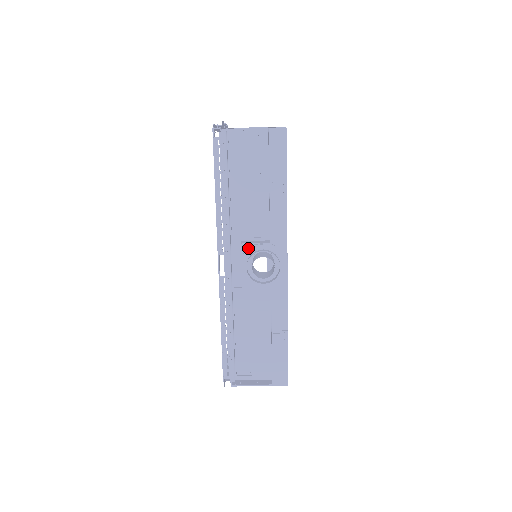
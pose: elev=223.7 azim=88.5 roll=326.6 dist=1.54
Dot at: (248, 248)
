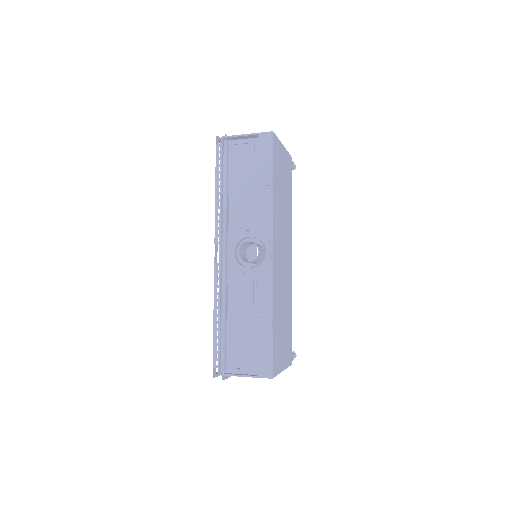
Dot at: (238, 236)
